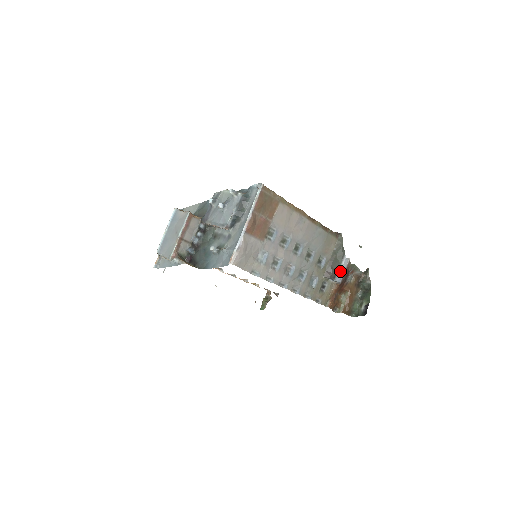
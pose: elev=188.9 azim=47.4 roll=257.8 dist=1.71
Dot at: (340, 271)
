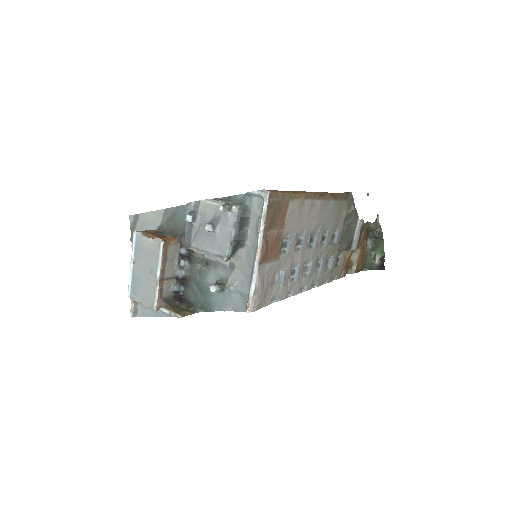
Dot at: (355, 238)
